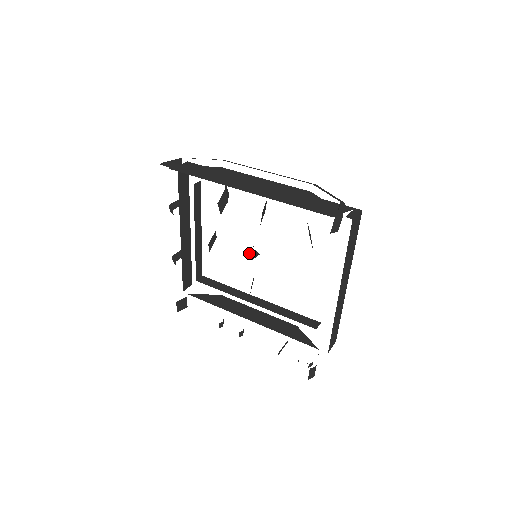
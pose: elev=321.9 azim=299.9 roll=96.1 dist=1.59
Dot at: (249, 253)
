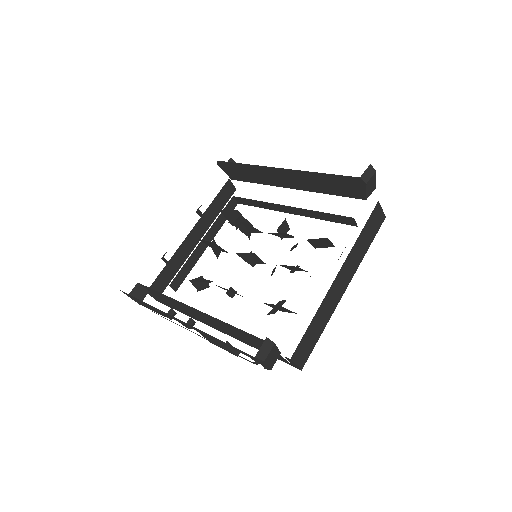
Dot at: (250, 255)
